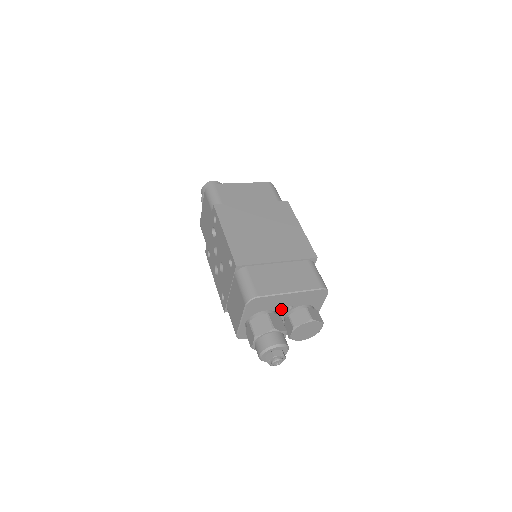
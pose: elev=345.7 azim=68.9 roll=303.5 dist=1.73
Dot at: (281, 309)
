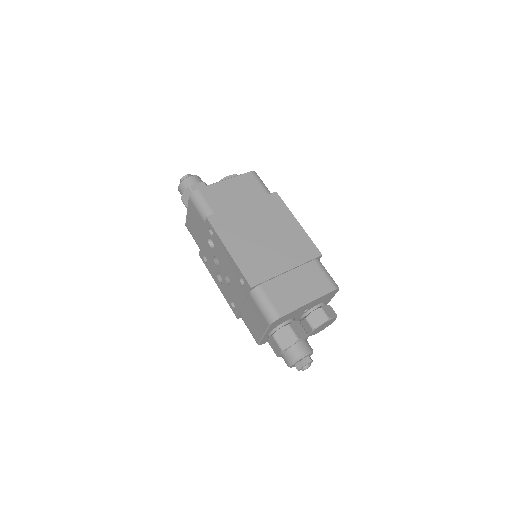
Dot at: (298, 315)
